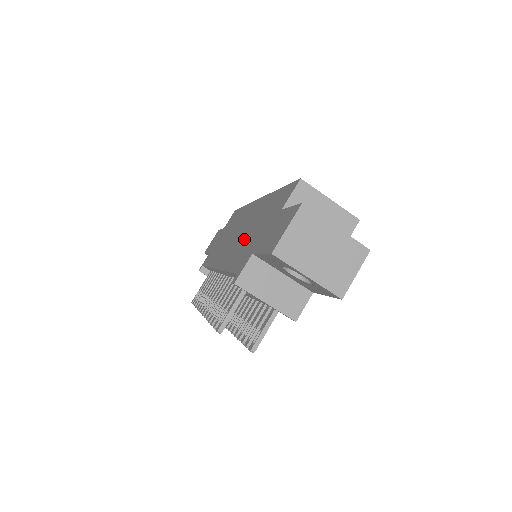
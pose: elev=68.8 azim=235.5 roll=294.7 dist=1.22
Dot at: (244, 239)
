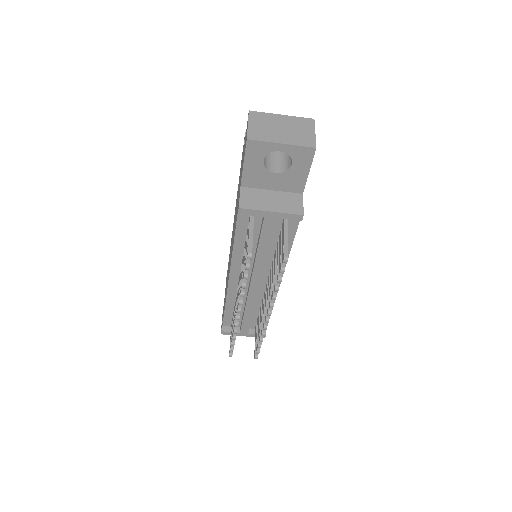
Dot at: occluded
